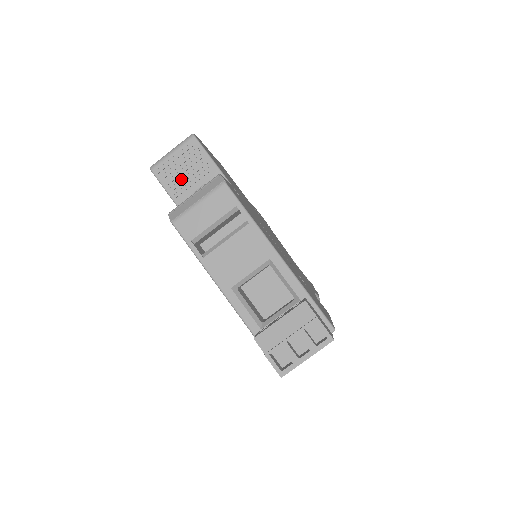
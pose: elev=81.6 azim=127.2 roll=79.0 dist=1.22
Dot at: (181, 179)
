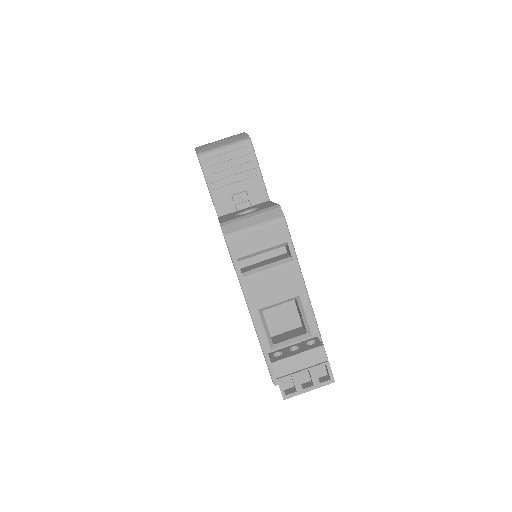
Dot at: (225, 177)
